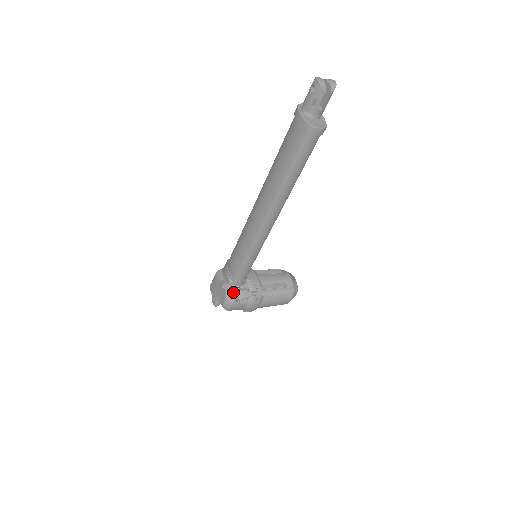
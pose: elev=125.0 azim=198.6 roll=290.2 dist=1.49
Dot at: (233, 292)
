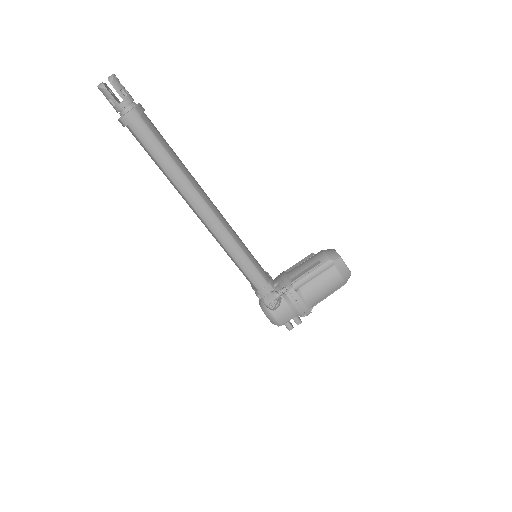
Dot at: occluded
